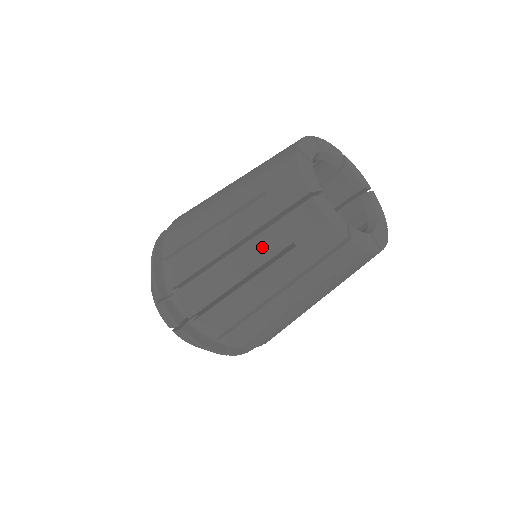
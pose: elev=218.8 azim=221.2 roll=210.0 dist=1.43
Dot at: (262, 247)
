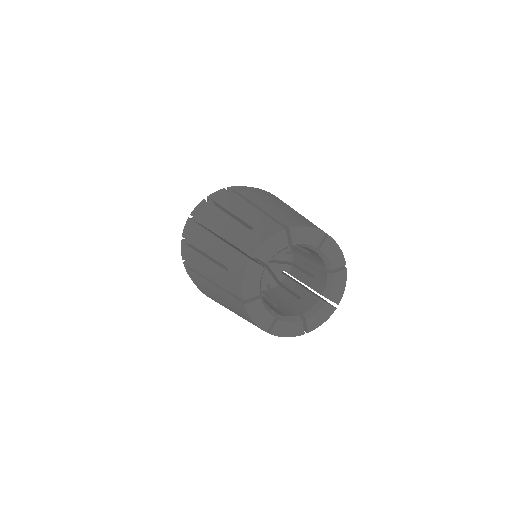
Dot at: (223, 296)
